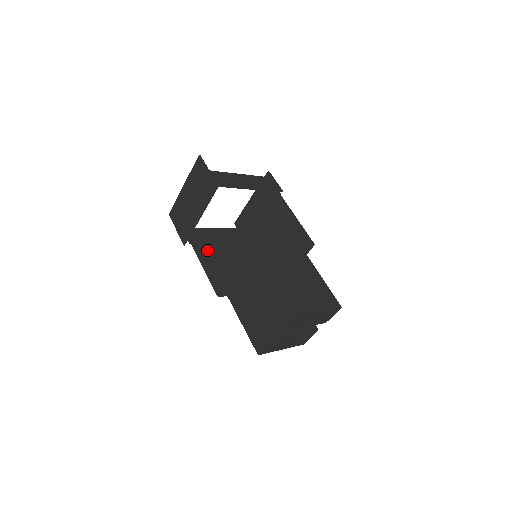
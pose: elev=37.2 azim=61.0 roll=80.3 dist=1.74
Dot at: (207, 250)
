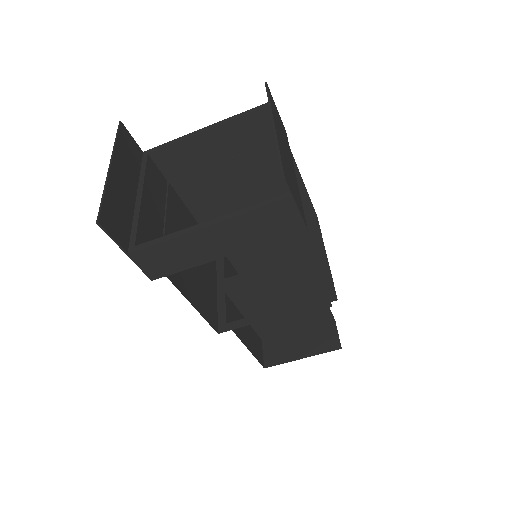
Dot at: (198, 184)
